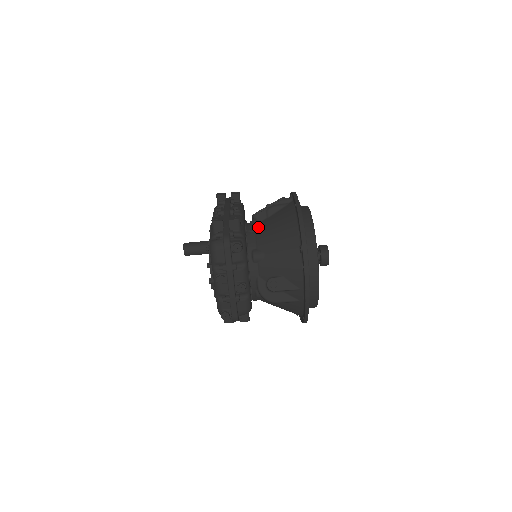
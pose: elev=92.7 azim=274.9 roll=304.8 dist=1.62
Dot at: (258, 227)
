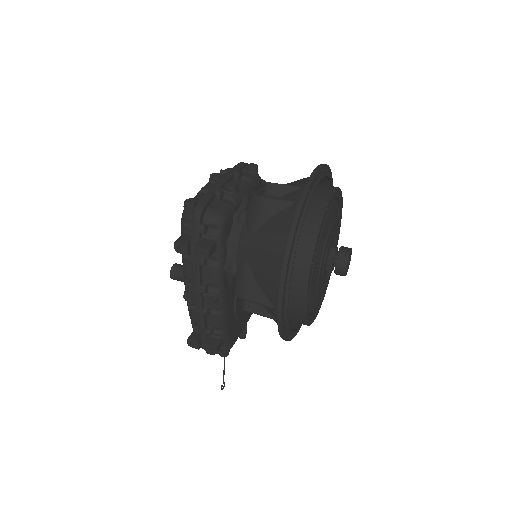
Dot at: occluded
